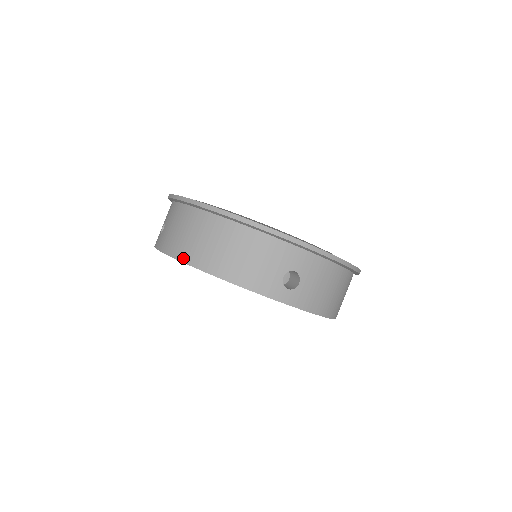
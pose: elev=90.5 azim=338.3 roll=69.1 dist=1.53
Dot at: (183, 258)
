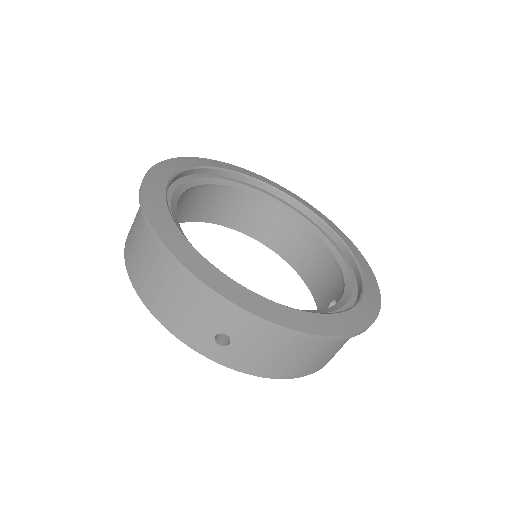
Dot at: (288, 376)
